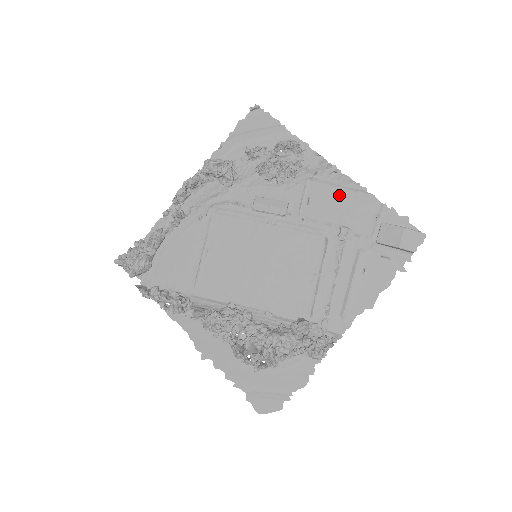
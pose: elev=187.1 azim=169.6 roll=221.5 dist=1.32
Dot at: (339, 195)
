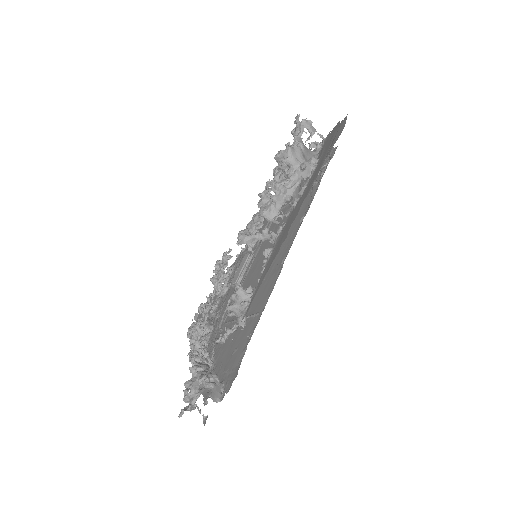
Dot at: occluded
